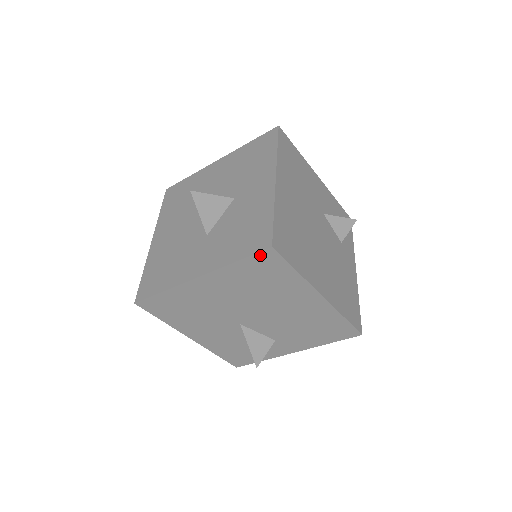
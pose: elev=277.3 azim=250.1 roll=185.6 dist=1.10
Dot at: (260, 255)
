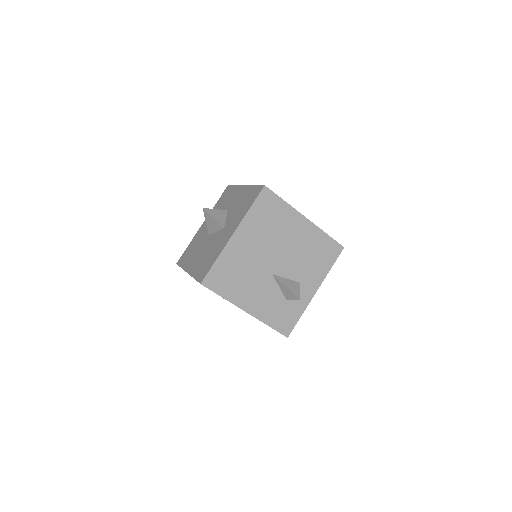
Dot at: (261, 195)
